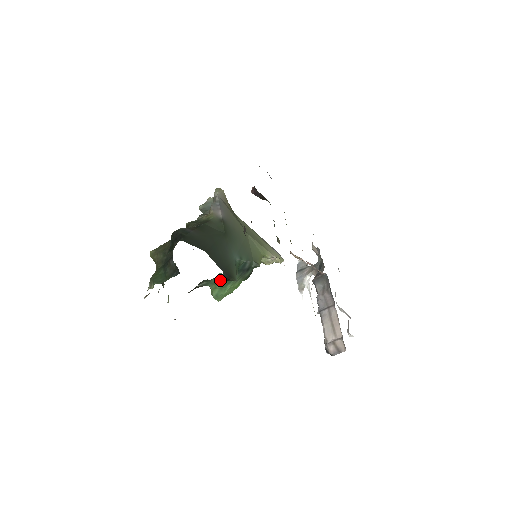
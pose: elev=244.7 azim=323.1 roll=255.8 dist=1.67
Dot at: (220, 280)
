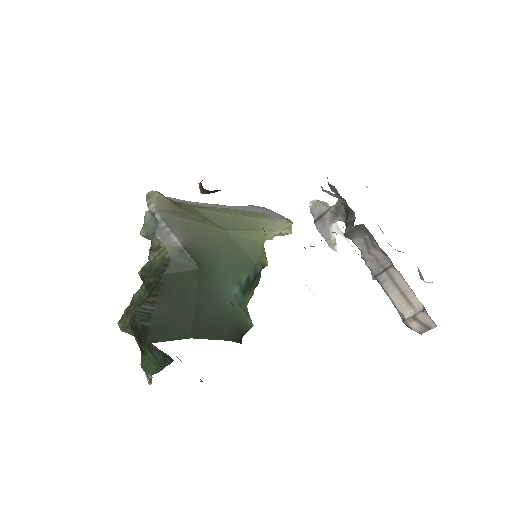
Dot at: occluded
